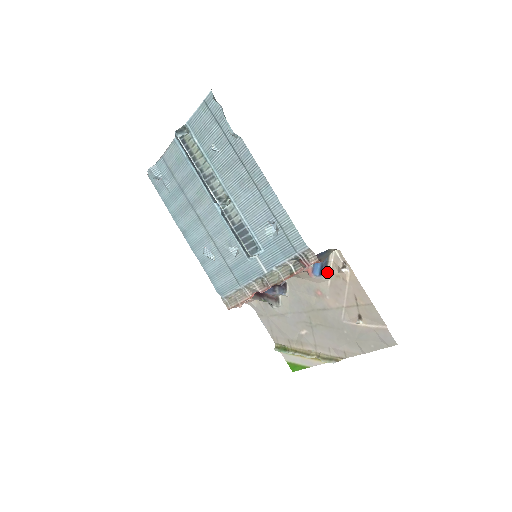
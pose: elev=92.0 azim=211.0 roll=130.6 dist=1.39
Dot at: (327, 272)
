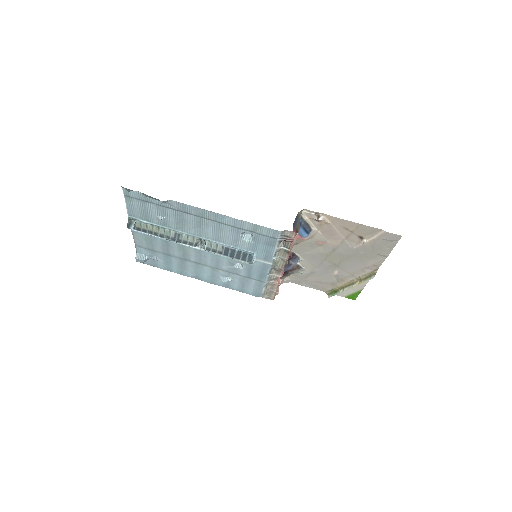
Dot at: (311, 227)
